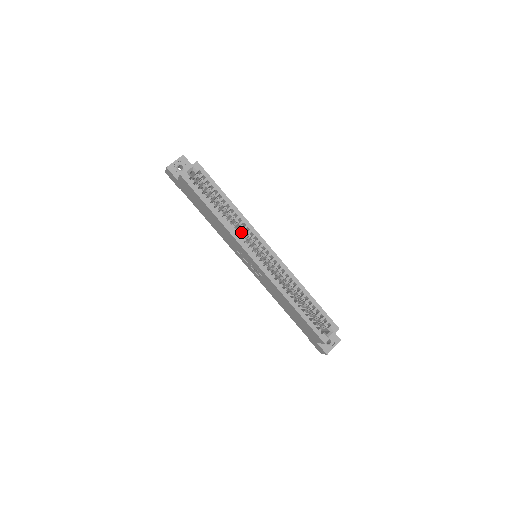
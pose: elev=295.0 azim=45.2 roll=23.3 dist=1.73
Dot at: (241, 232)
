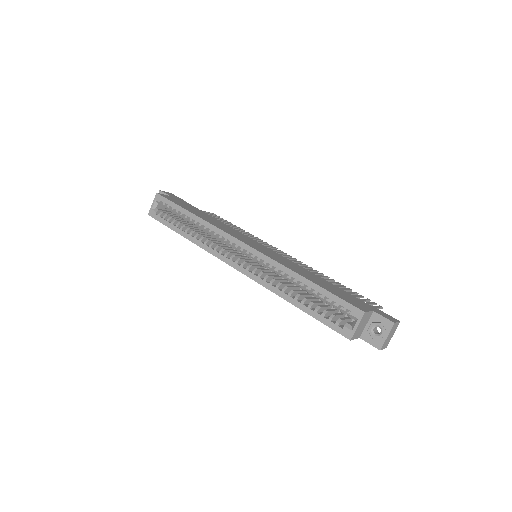
Dot at: occluded
